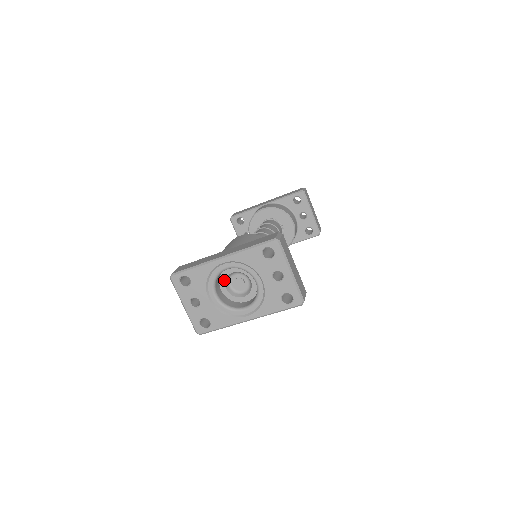
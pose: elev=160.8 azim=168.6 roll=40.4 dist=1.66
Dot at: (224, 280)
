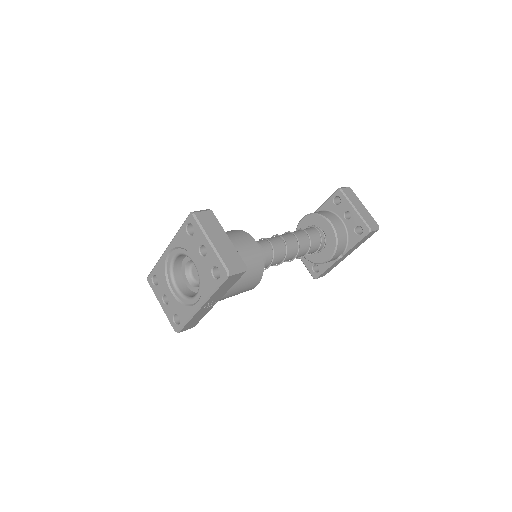
Dot at: (184, 272)
